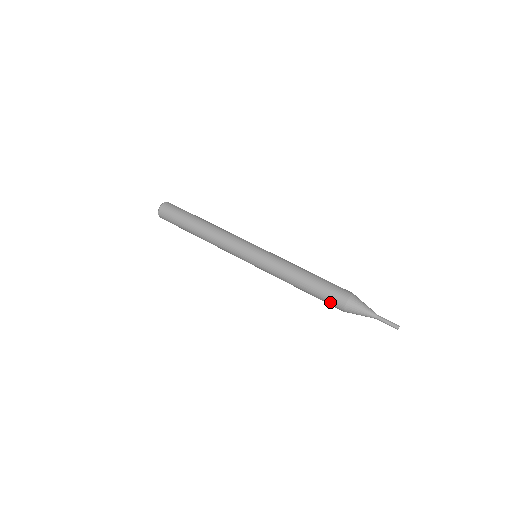
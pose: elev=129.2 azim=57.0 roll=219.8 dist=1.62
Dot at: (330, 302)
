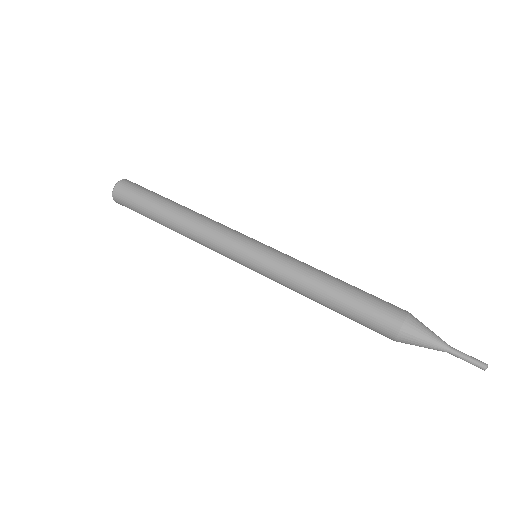
Dot at: (373, 328)
